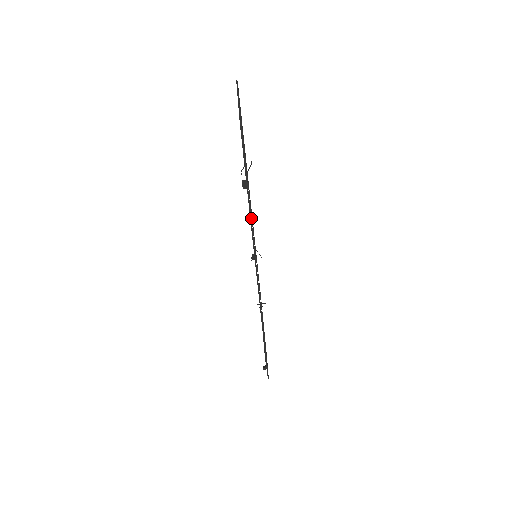
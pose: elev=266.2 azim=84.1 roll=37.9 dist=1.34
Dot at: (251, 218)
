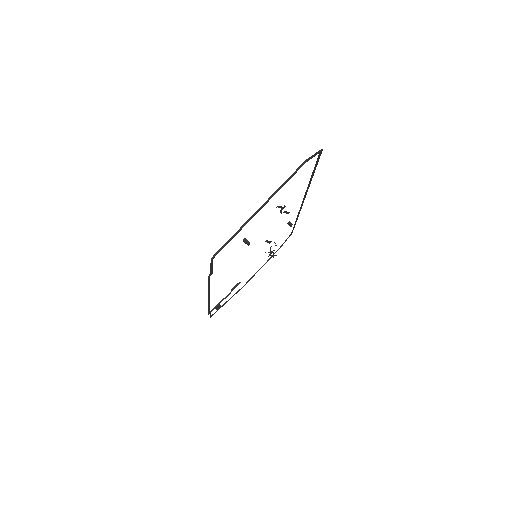
Dot at: occluded
